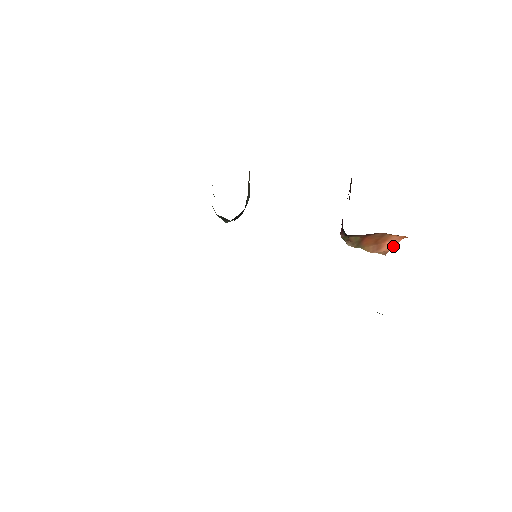
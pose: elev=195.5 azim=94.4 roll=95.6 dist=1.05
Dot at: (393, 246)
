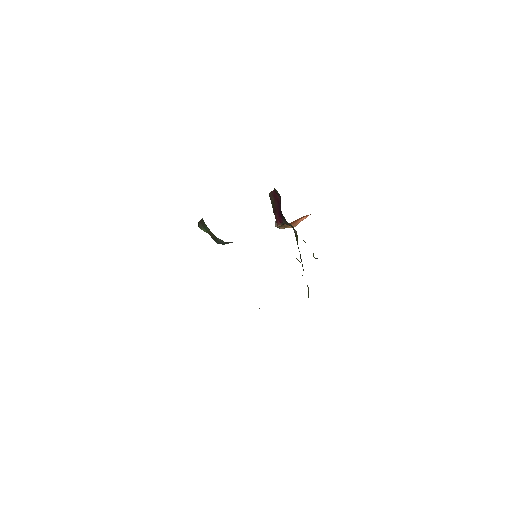
Dot at: occluded
